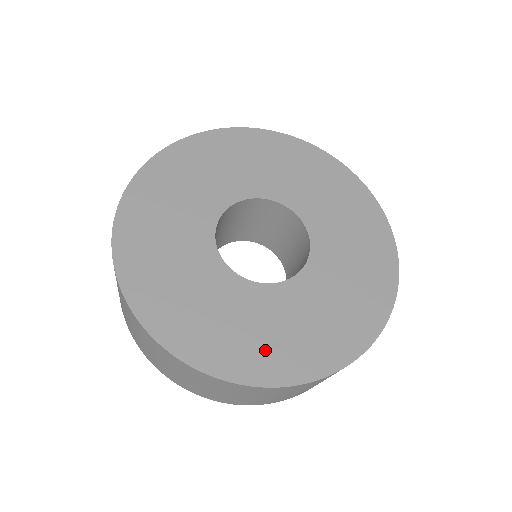
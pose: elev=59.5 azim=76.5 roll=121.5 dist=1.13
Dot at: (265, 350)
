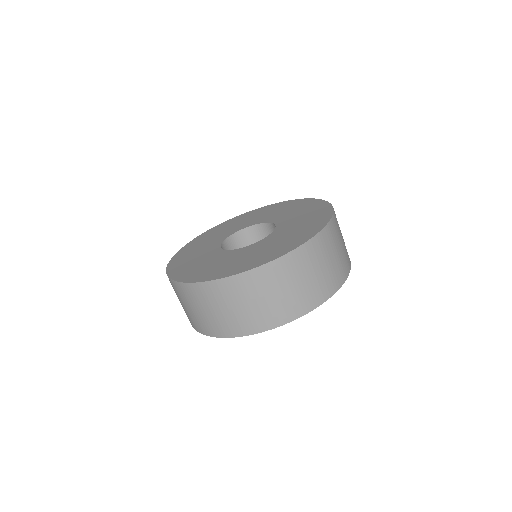
Dot at: (276, 249)
